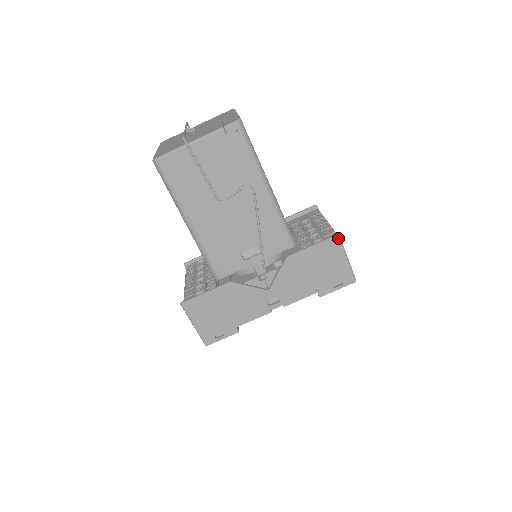
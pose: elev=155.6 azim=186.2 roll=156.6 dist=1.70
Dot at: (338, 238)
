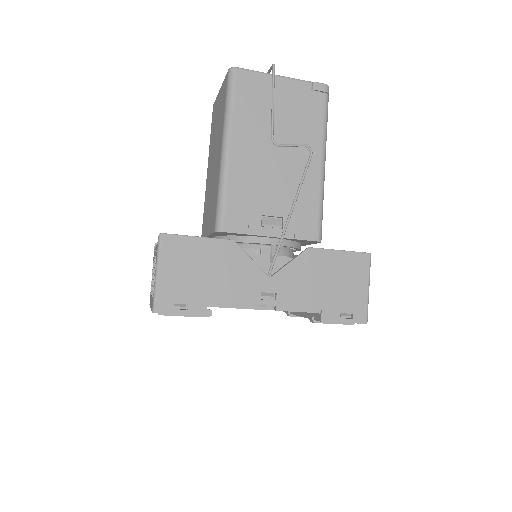
Dot at: (369, 257)
